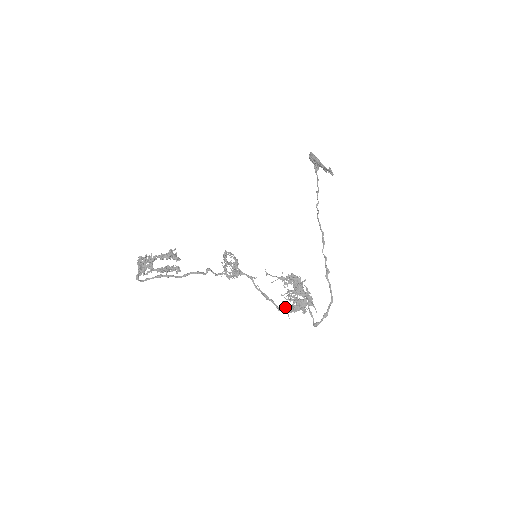
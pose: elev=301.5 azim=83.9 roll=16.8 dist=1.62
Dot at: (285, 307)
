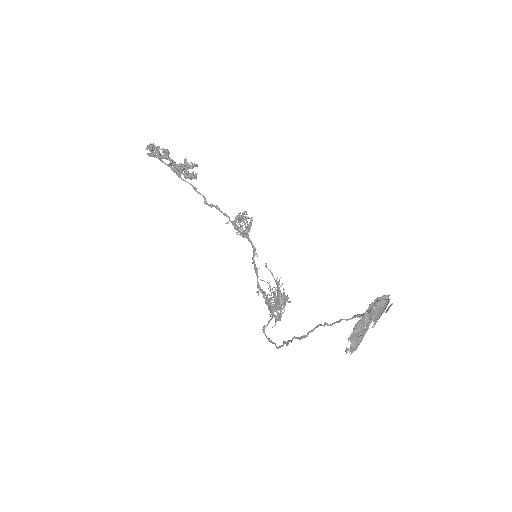
Dot at: (263, 292)
